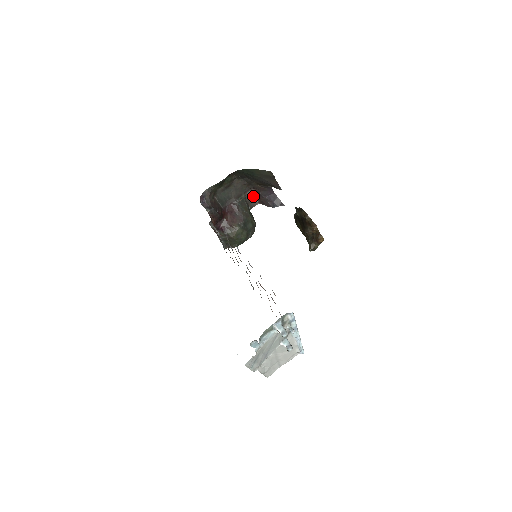
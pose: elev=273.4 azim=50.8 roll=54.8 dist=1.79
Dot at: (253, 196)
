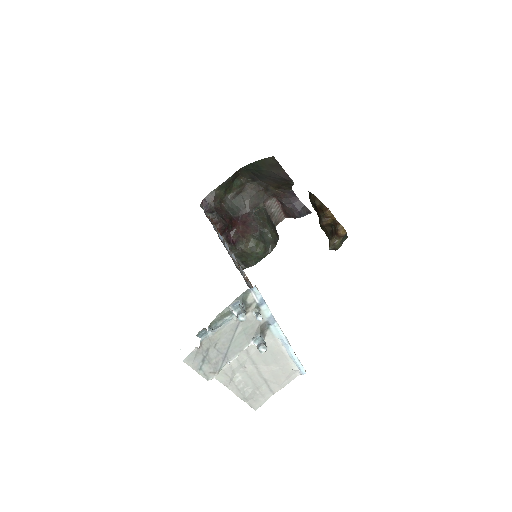
Dot at: (276, 208)
